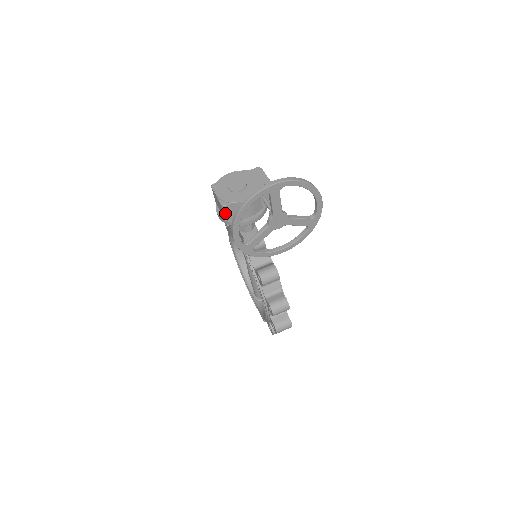
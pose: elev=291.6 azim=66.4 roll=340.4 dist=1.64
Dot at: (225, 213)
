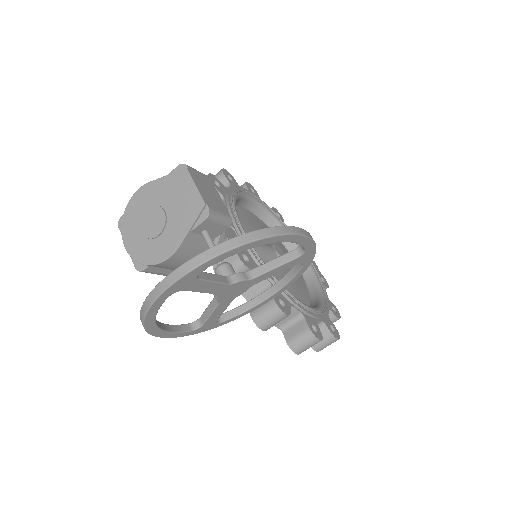
Dot at: (152, 273)
